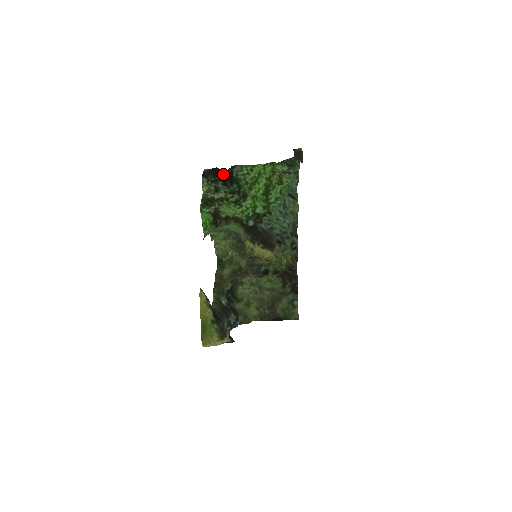
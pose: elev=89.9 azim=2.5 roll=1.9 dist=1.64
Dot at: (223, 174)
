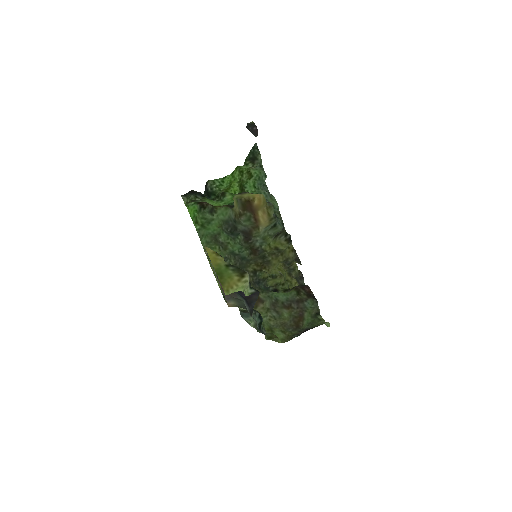
Dot at: (199, 192)
